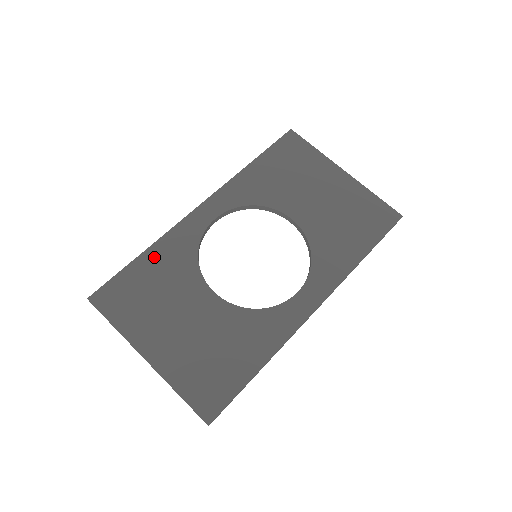
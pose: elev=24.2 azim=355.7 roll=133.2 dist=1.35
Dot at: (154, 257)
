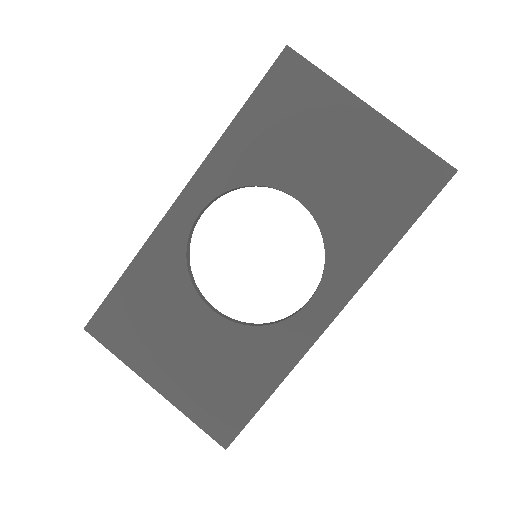
Dot at: (139, 274)
